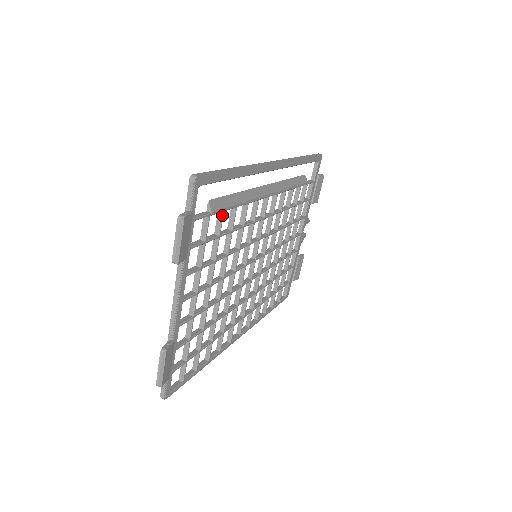
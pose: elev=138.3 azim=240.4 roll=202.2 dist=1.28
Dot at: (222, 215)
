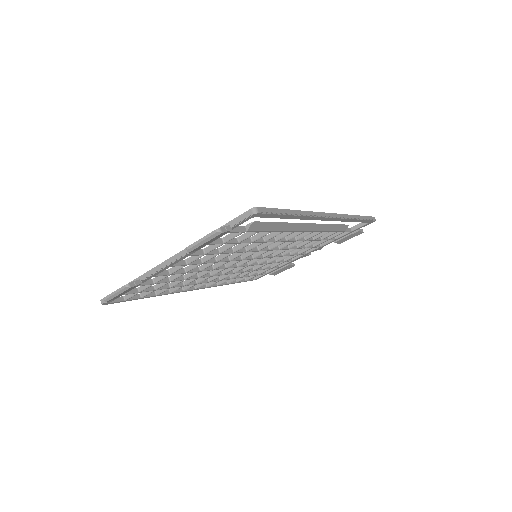
Dot at: (254, 233)
